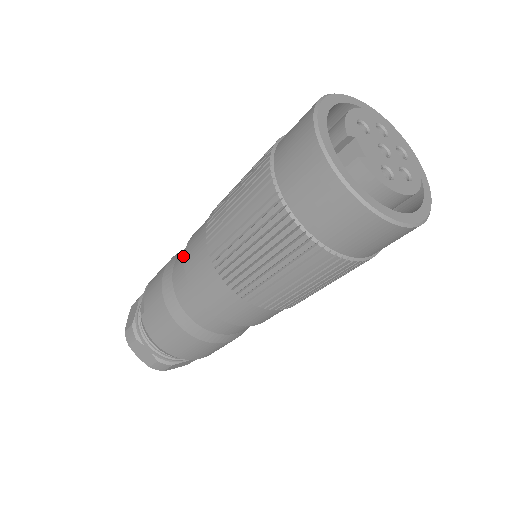
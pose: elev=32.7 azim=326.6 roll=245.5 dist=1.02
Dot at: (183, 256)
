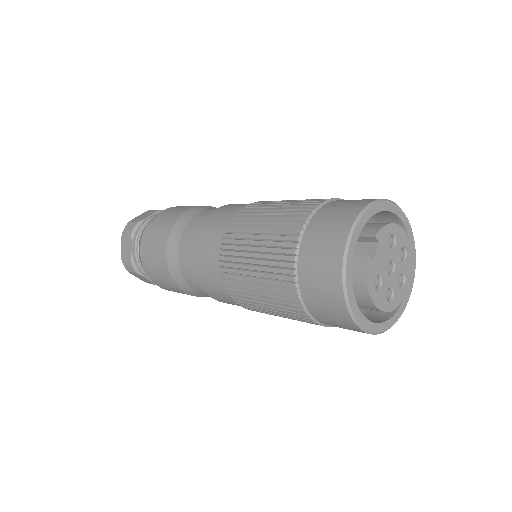
Dot at: (211, 211)
